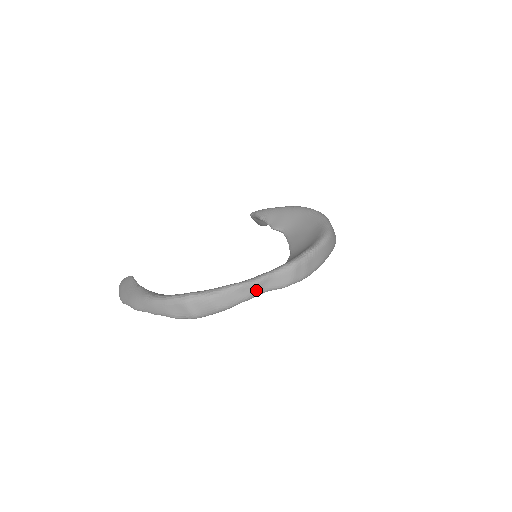
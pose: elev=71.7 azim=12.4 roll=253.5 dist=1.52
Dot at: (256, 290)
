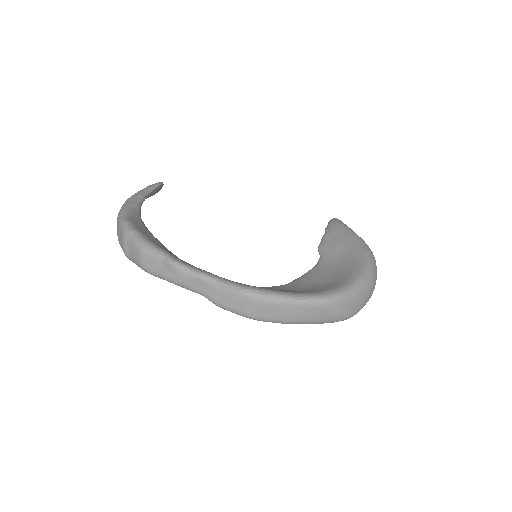
Dot at: (185, 281)
